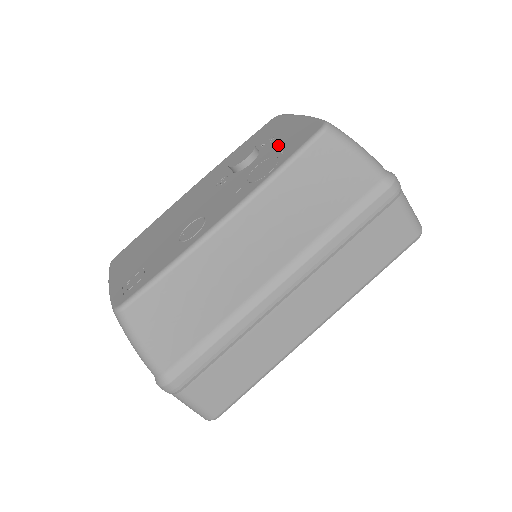
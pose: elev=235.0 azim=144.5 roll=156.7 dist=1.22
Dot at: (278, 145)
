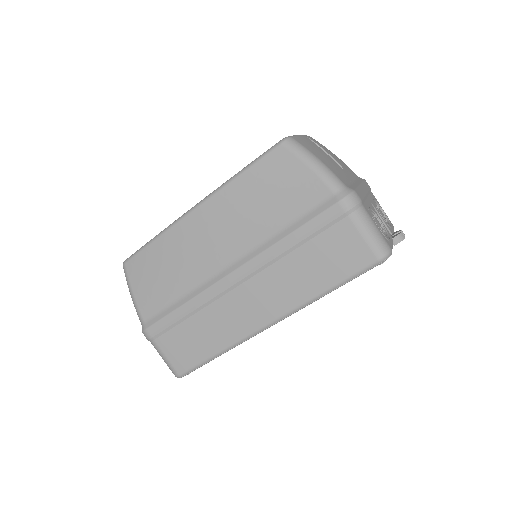
Dot at: occluded
